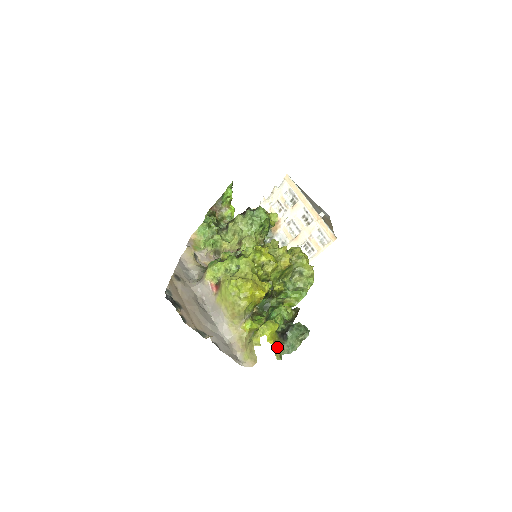
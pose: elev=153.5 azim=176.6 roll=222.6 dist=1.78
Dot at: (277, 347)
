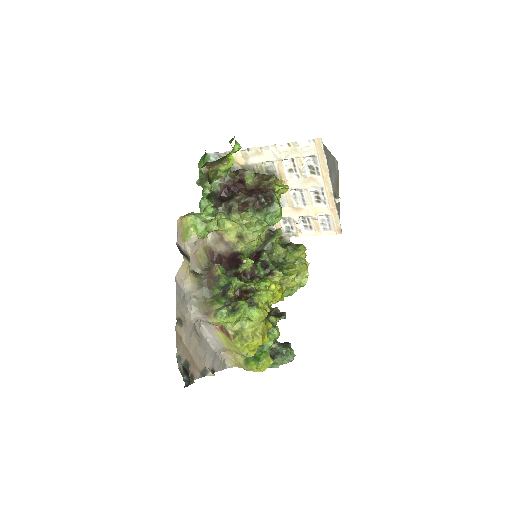
Dot at: occluded
